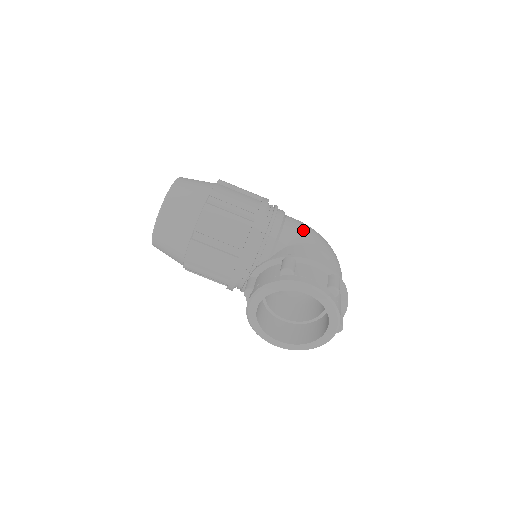
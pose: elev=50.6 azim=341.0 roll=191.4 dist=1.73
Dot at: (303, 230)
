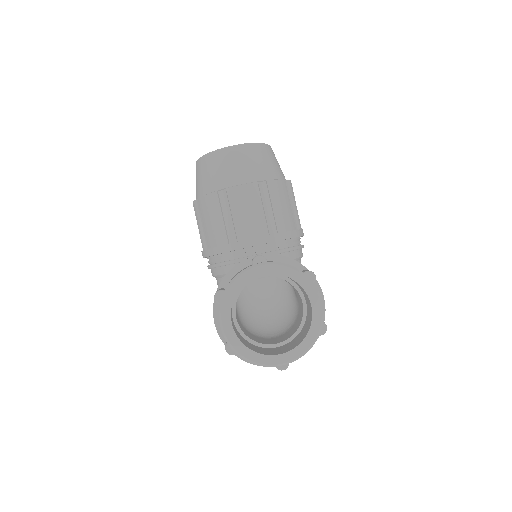
Dot at: occluded
